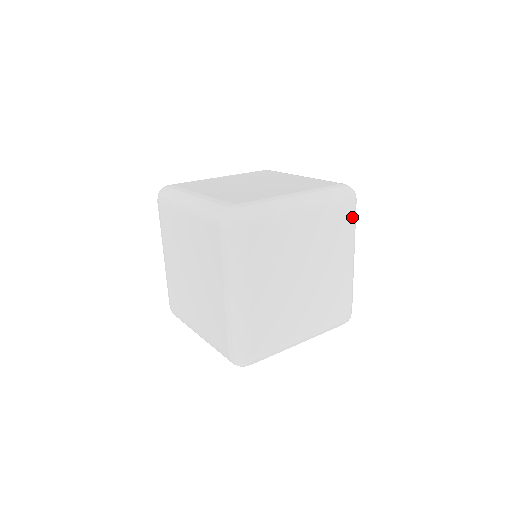
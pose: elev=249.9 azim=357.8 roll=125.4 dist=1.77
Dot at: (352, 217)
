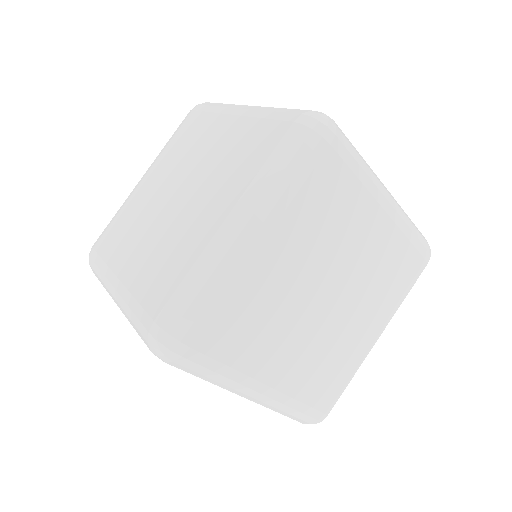
Dot at: (346, 161)
